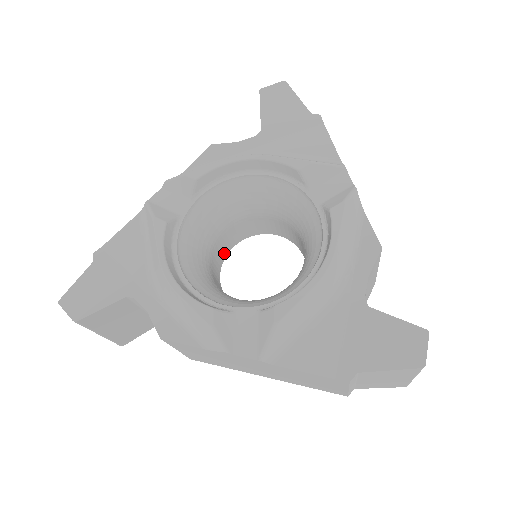
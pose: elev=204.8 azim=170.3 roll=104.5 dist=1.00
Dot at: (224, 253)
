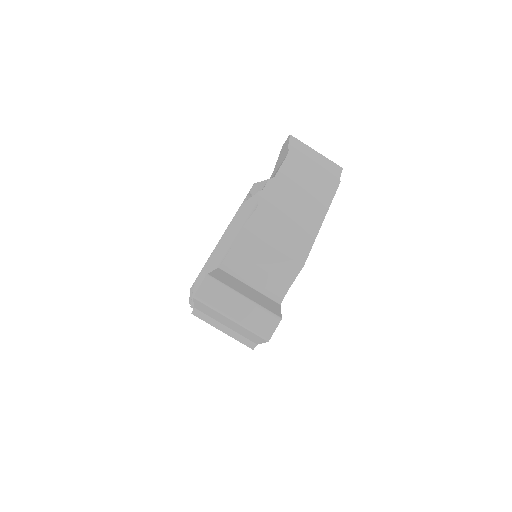
Dot at: occluded
